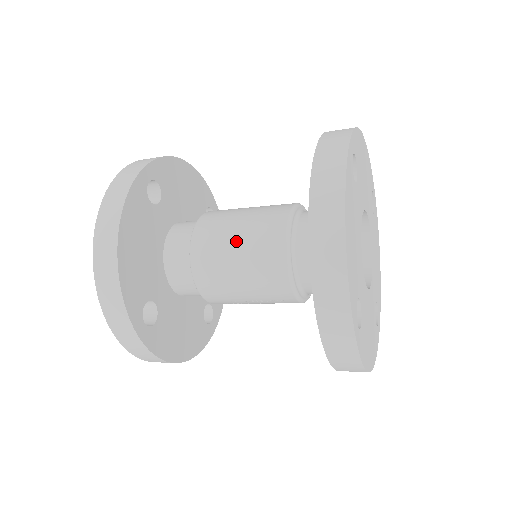
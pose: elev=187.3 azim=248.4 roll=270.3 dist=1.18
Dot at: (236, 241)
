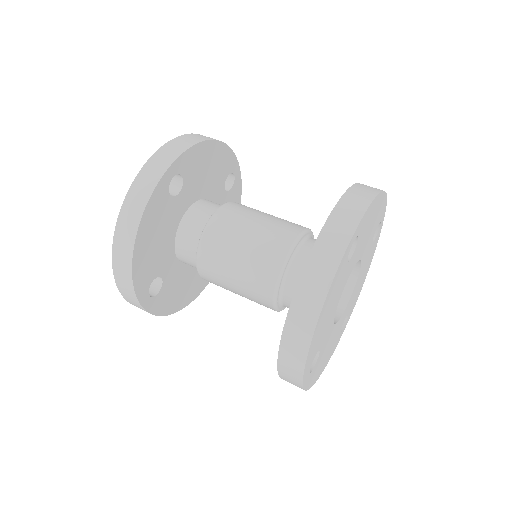
Dot at: (238, 257)
